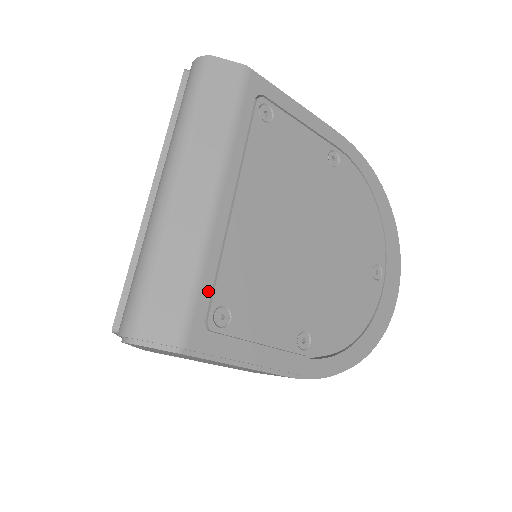
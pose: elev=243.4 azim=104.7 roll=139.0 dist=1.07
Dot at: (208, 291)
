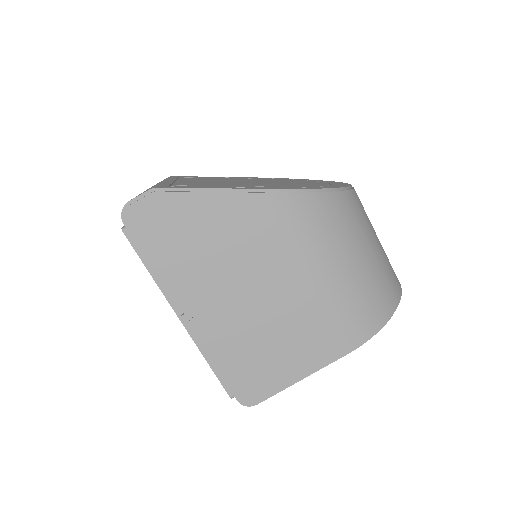
Dot at: occluded
